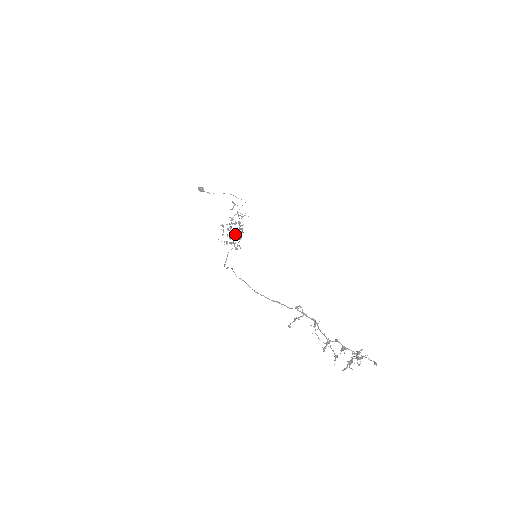
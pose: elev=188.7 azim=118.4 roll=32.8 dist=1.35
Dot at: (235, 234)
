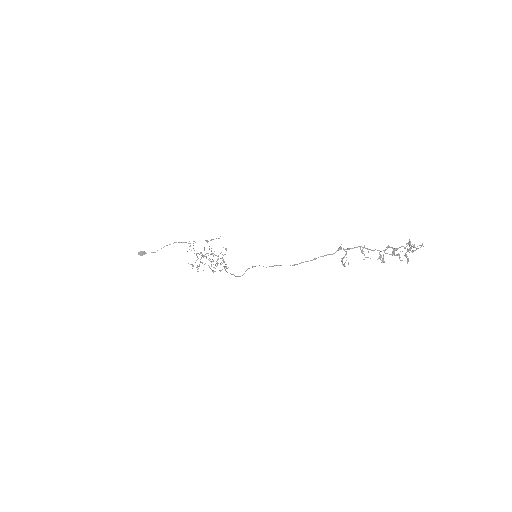
Dot at: (213, 261)
